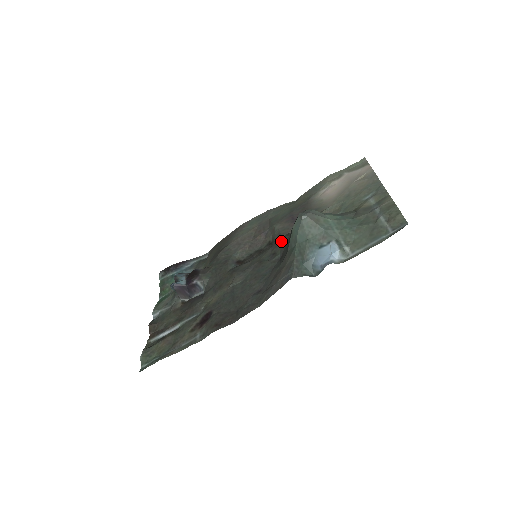
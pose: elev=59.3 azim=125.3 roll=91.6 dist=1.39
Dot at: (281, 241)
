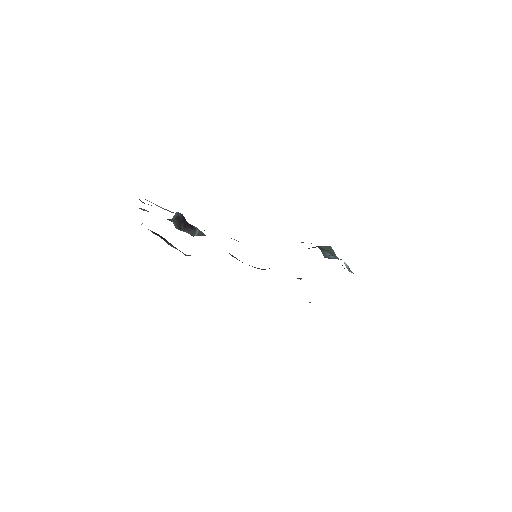
Dot at: occluded
